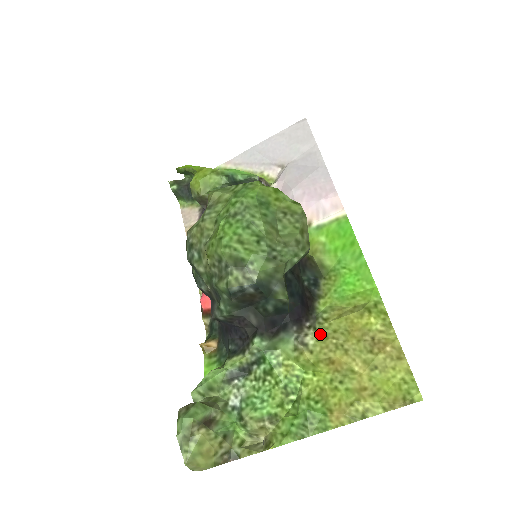
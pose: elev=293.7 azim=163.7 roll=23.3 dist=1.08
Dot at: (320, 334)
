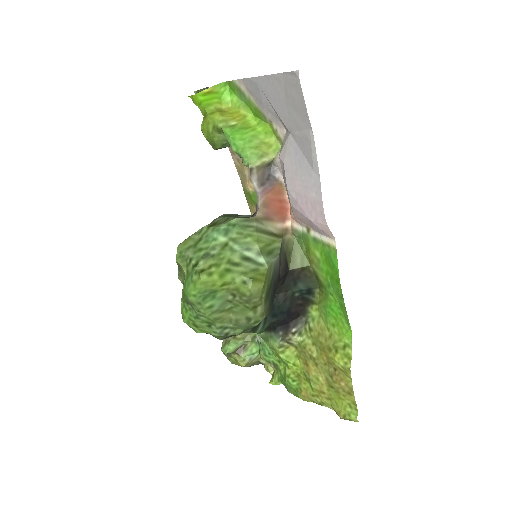
Dot at: (302, 341)
